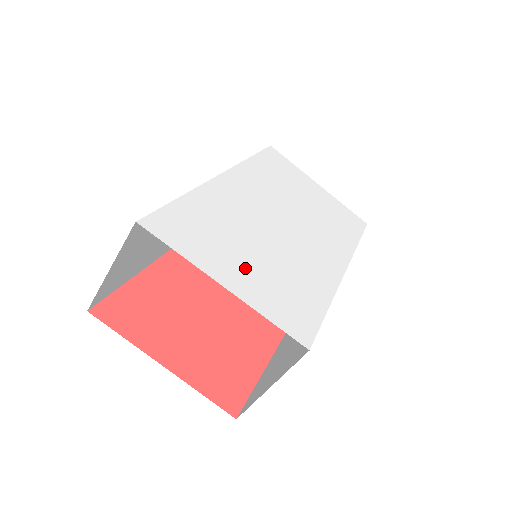
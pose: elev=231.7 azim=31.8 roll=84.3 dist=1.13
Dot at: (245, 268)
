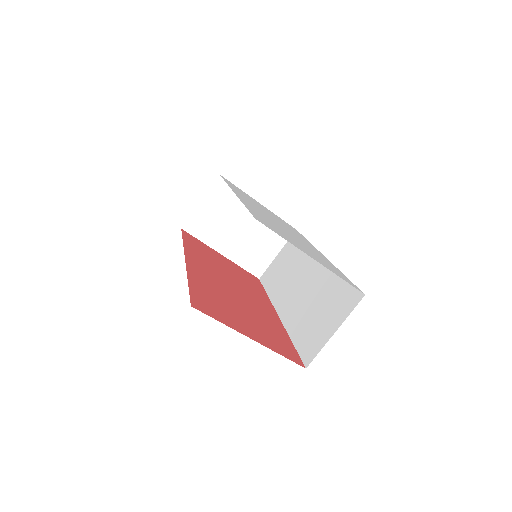
Dot at: (306, 250)
